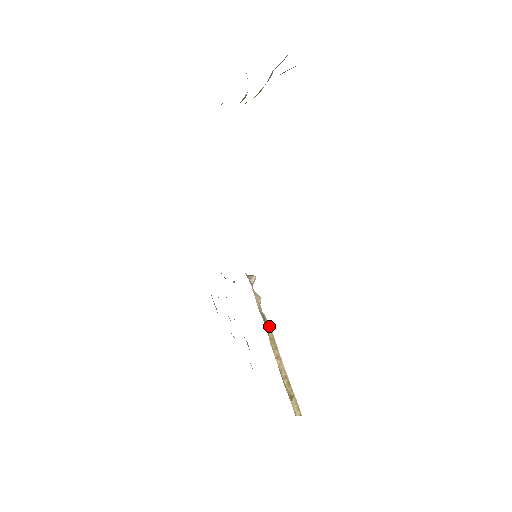
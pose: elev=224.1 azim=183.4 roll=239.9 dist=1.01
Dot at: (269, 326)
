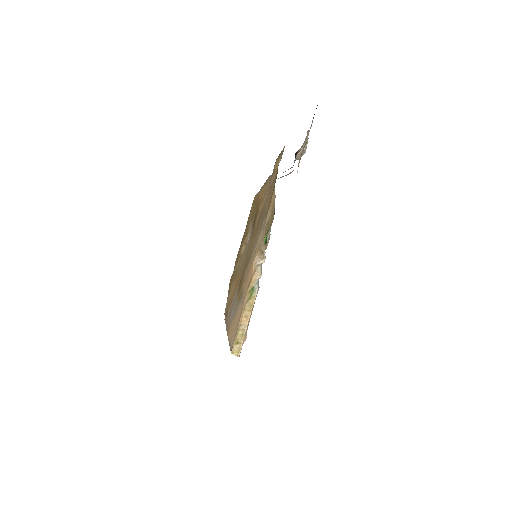
Dot at: (255, 295)
